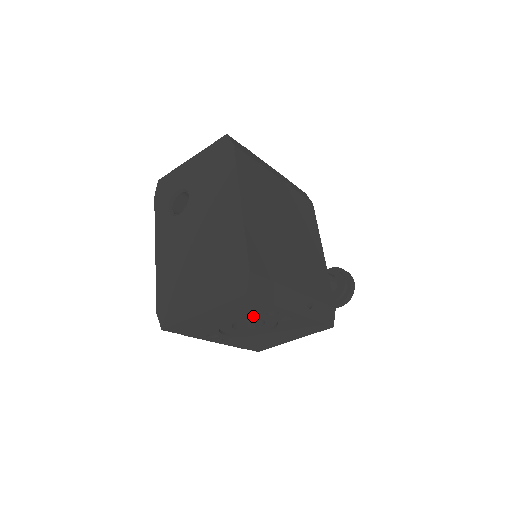
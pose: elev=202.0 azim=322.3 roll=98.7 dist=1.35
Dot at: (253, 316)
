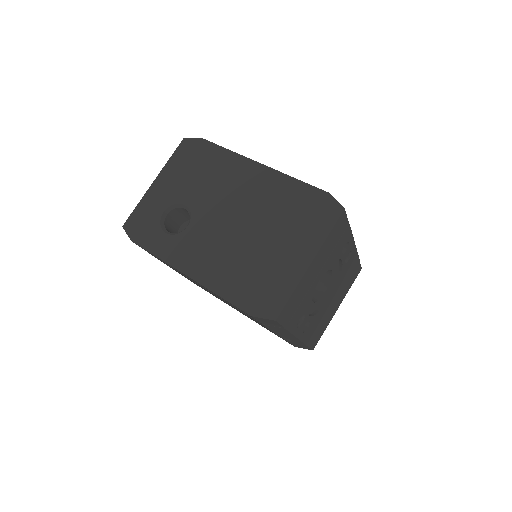
Dot at: (334, 259)
